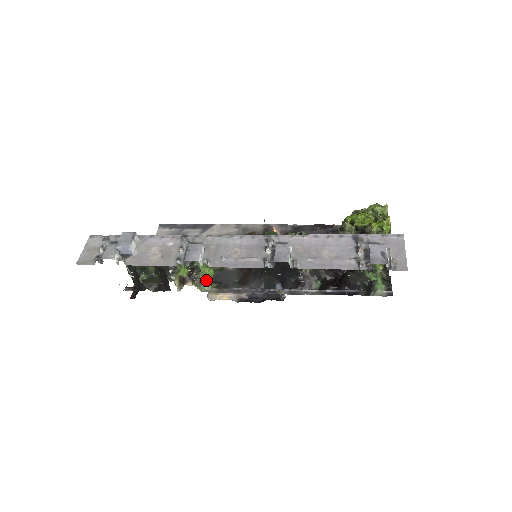
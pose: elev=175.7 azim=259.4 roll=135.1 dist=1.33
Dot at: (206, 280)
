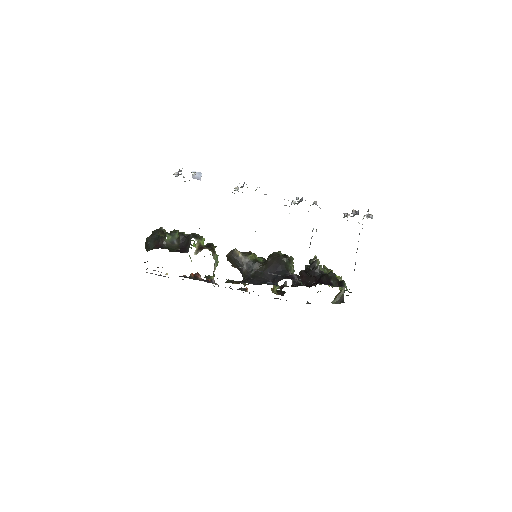
Dot at: (217, 257)
